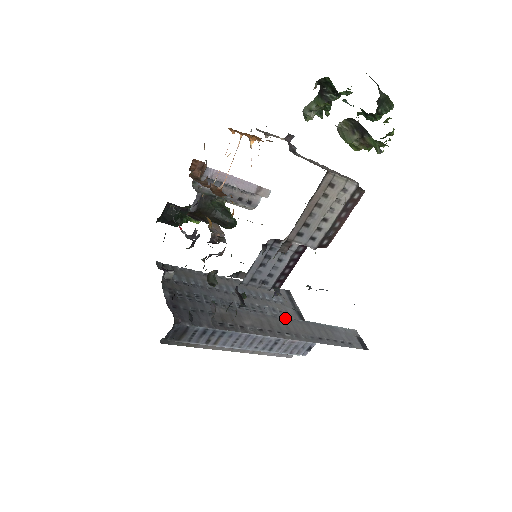
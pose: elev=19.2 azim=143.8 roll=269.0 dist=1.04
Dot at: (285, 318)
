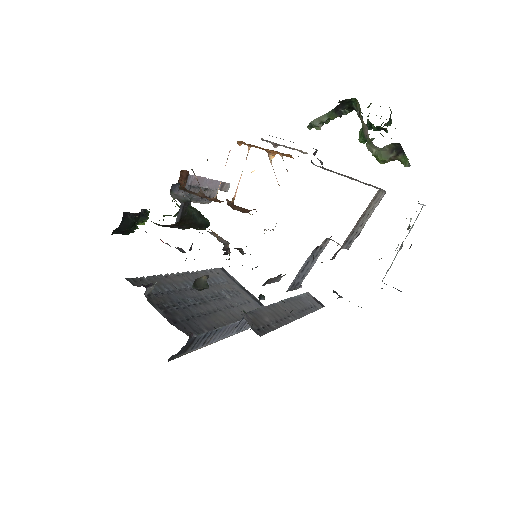
Dot at: (277, 303)
